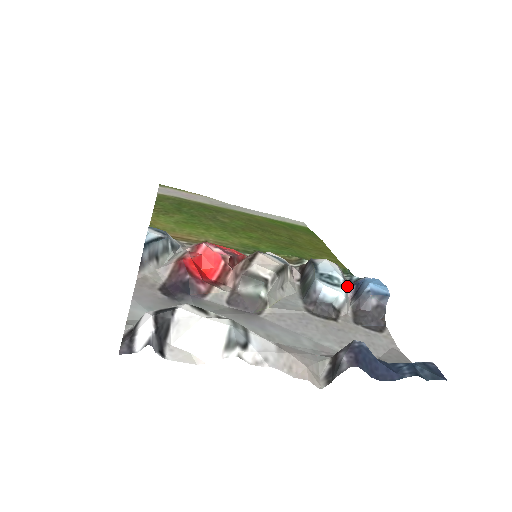
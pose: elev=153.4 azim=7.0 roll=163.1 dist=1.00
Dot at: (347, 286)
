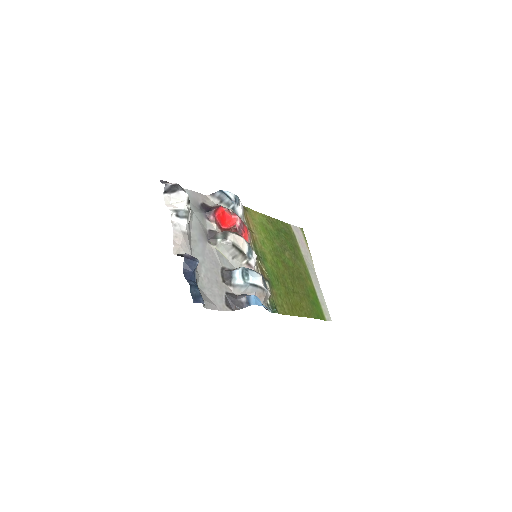
Dot at: (253, 294)
